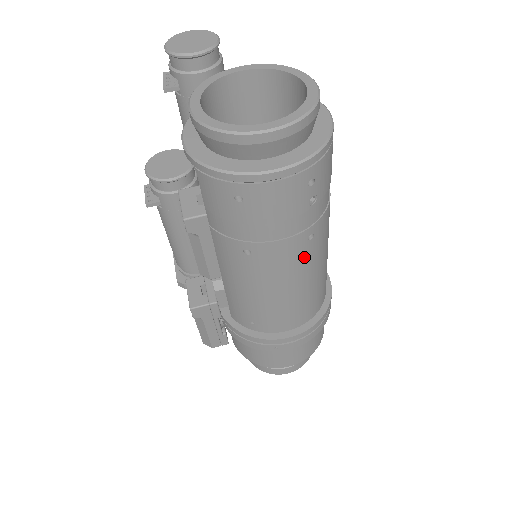
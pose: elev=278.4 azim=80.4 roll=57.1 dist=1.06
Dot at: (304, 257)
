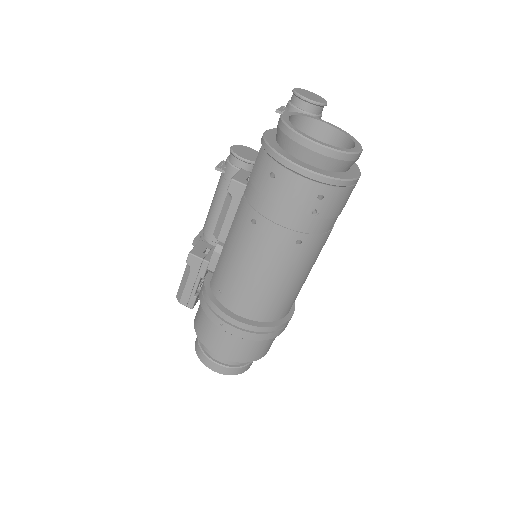
Dot at: (286, 255)
